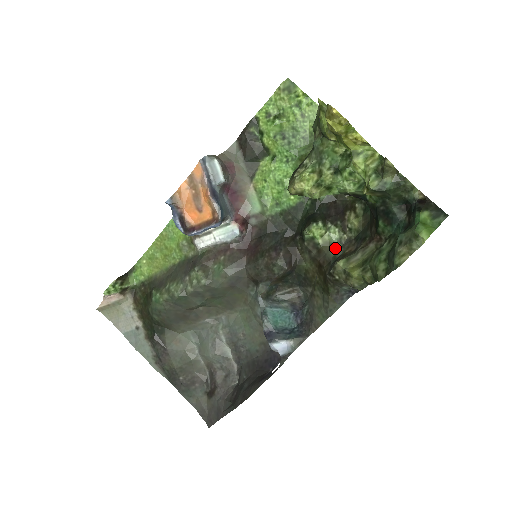
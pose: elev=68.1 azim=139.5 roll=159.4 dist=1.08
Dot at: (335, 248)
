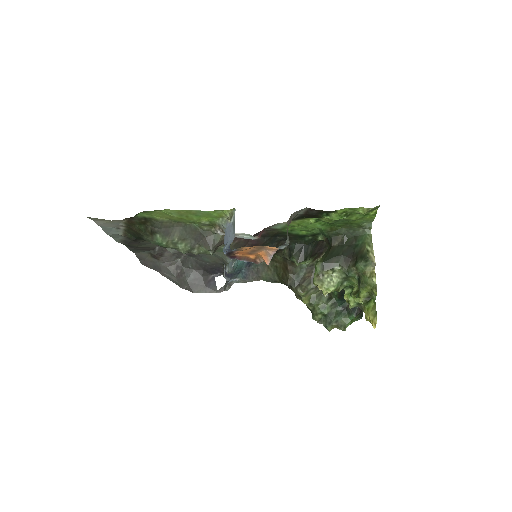
Dot at: (302, 268)
